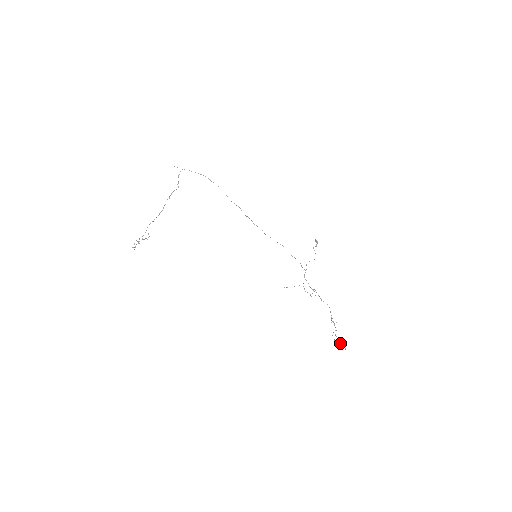
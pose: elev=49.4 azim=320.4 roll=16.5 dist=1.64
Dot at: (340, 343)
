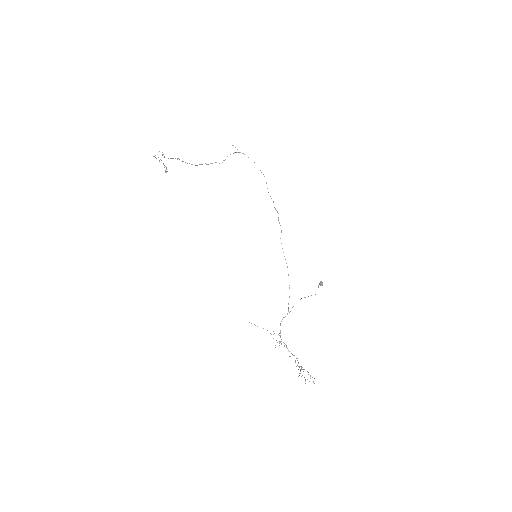
Dot at: (307, 379)
